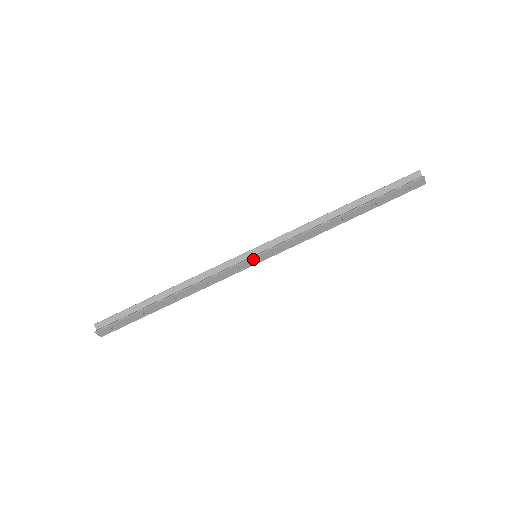
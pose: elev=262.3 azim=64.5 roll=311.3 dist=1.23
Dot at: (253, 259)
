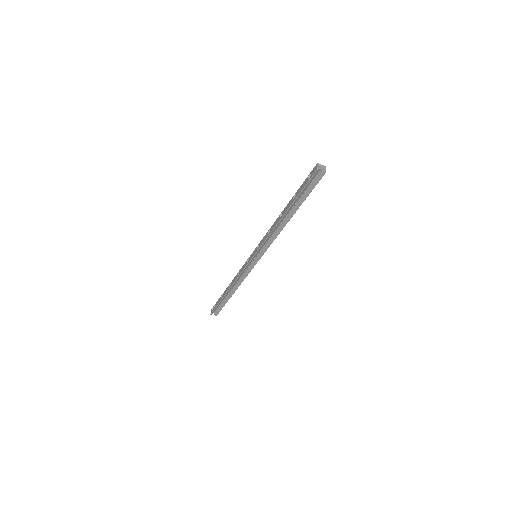
Dot at: (258, 260)
